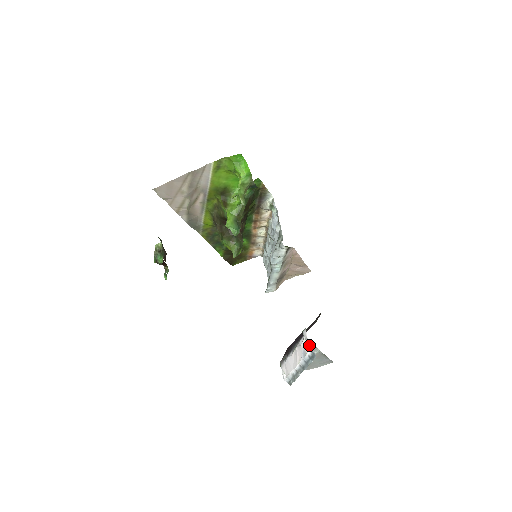
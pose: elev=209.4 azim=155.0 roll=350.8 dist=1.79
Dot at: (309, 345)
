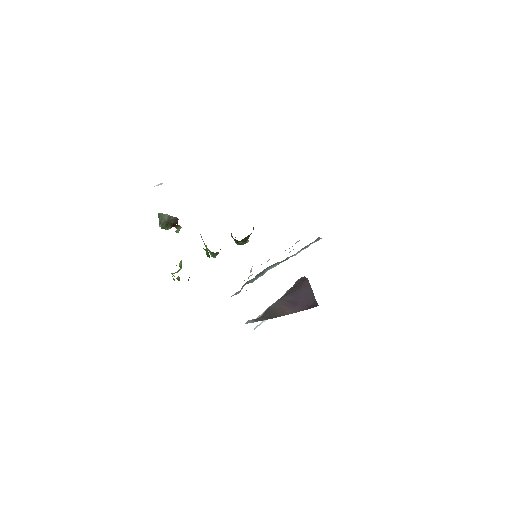
Dot at: occluded
